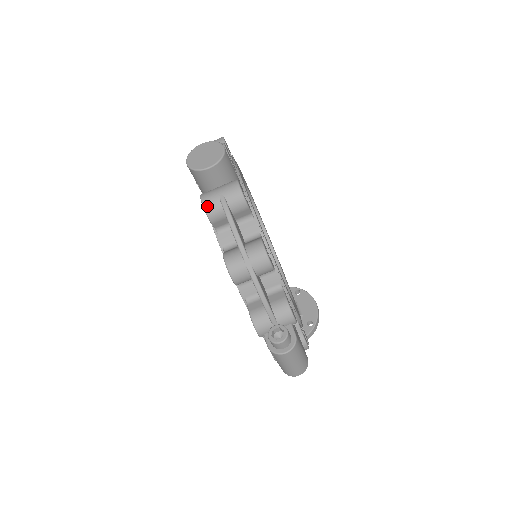
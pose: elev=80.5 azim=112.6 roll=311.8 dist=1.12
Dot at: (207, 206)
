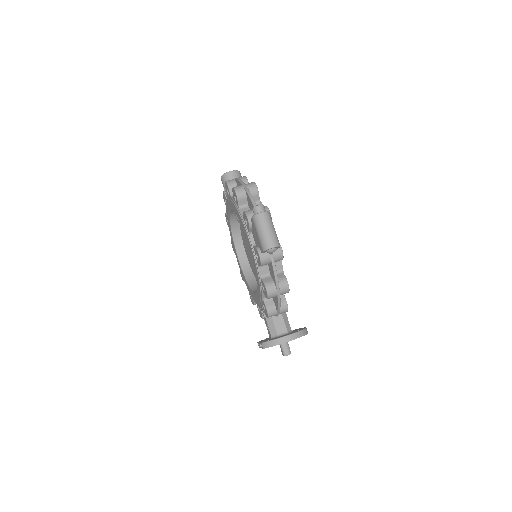
Dot at: (228, 181)
